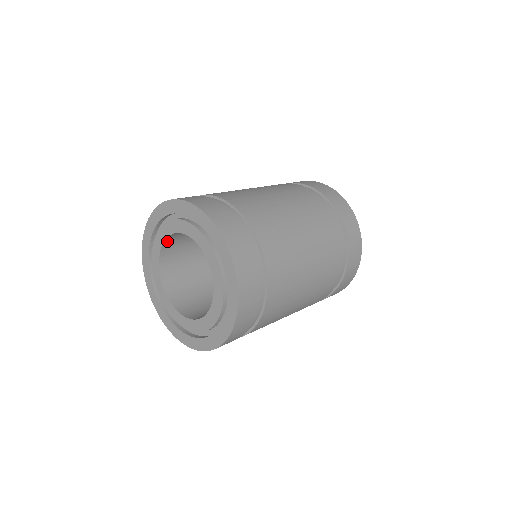
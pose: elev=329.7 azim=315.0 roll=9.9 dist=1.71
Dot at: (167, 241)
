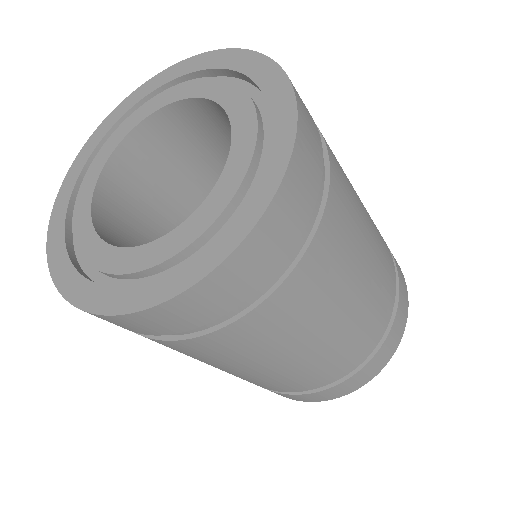
Dot at: (160, 116)
